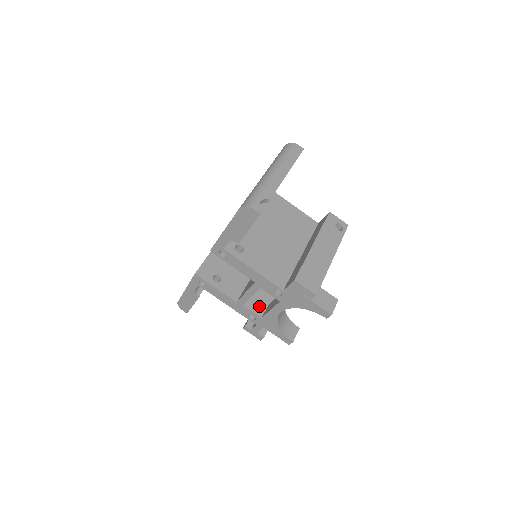
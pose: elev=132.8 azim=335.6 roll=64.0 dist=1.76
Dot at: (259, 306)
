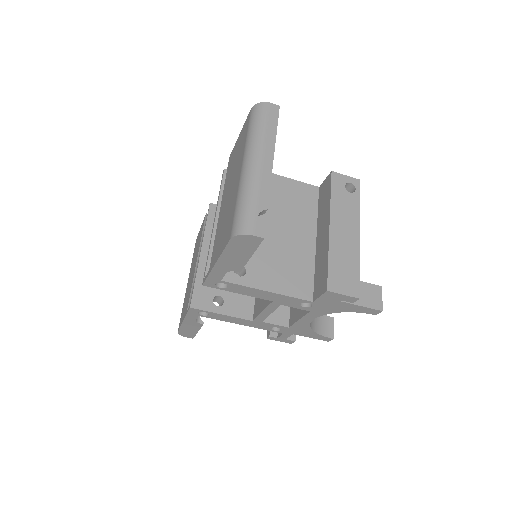
Dot at: (280, 314)
